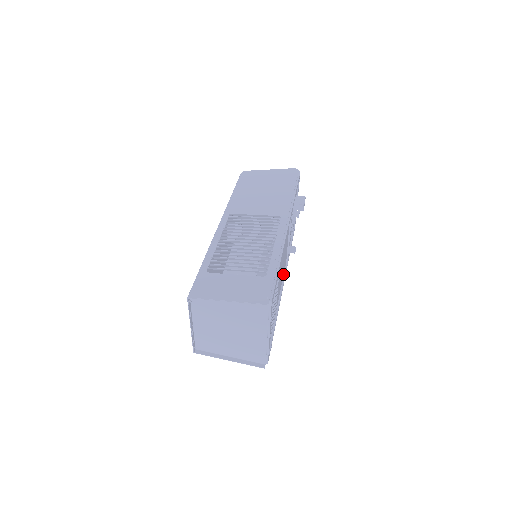
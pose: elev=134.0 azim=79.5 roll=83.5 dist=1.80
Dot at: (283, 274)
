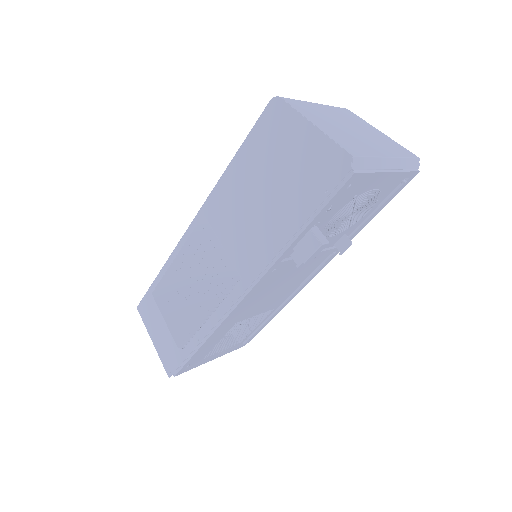
Dot at: (313, 269)
